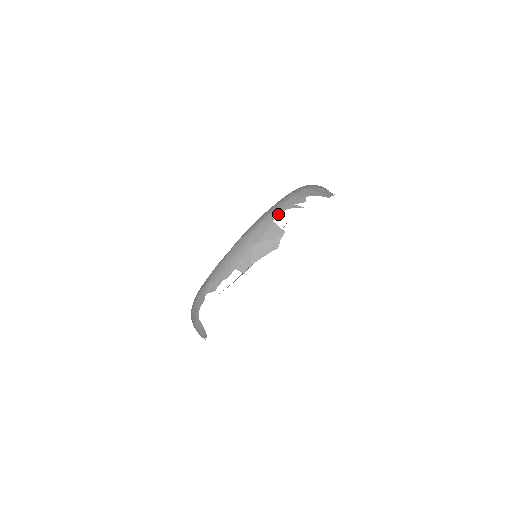
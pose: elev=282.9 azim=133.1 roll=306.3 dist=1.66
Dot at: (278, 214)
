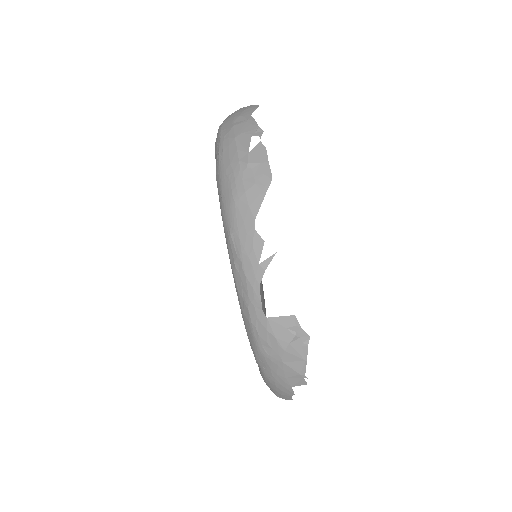
Dot at: (259, 303)
